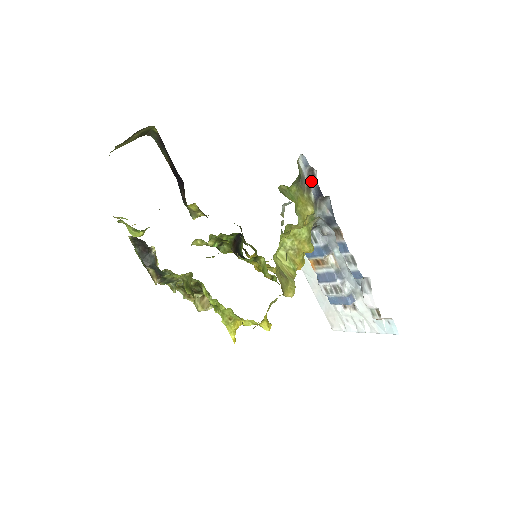
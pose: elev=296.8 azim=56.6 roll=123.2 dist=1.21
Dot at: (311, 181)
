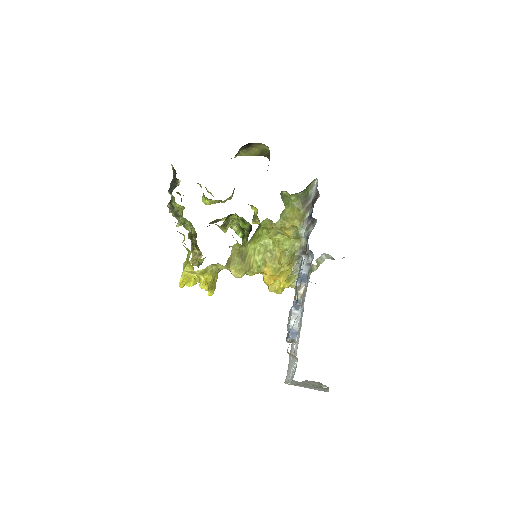
Dot at: (313, 203)
